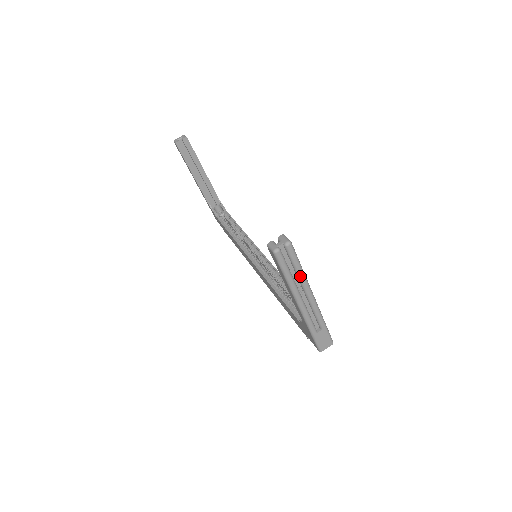
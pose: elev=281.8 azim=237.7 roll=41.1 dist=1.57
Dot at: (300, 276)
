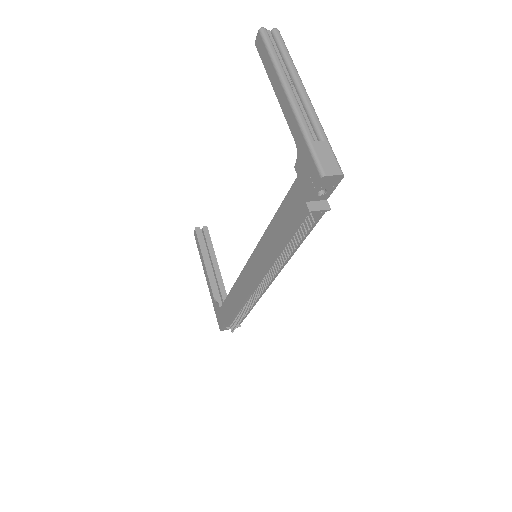
Dot at: (289, 62)
